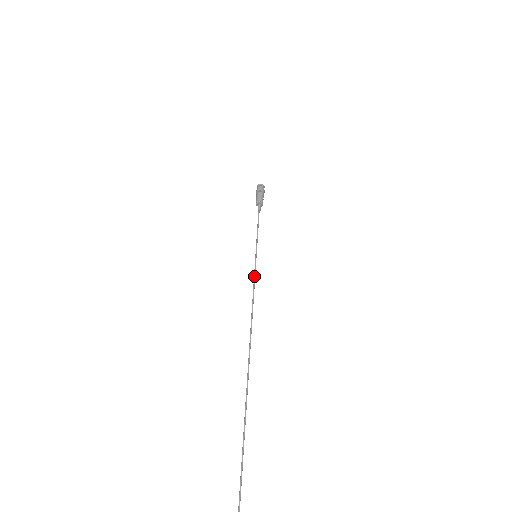
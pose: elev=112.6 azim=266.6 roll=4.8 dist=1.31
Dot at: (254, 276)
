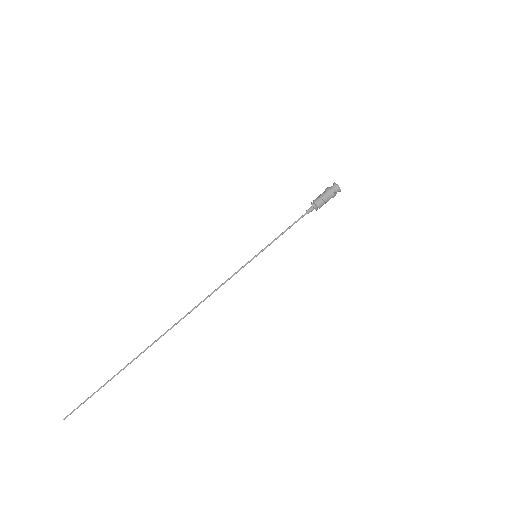
Dot at: (235, 273)
